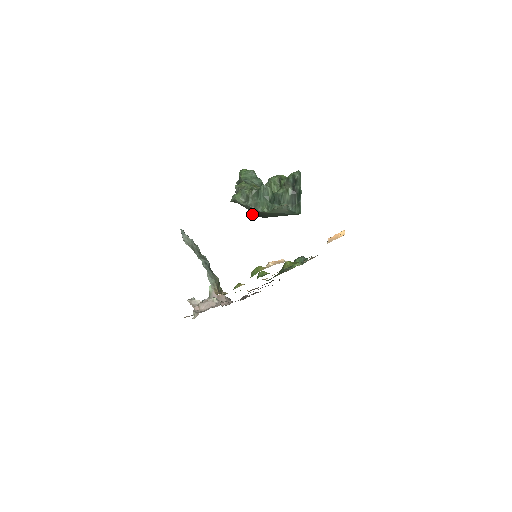
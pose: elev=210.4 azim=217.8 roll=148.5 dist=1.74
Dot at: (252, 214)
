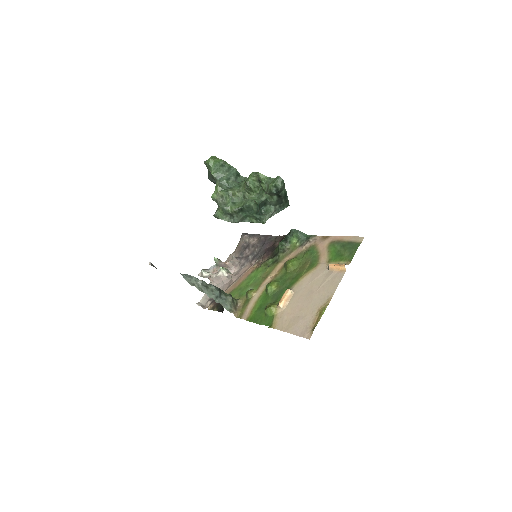
Dot at: occluded
